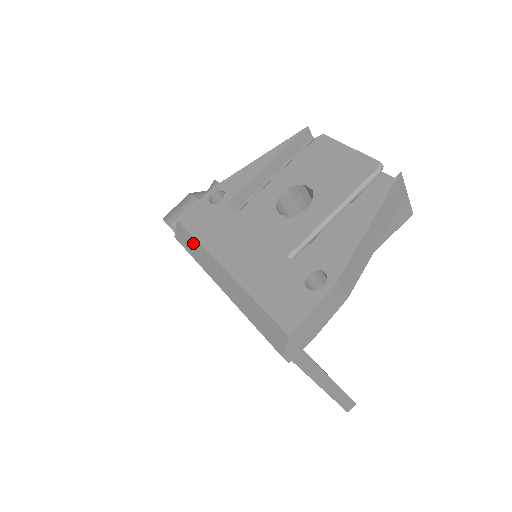
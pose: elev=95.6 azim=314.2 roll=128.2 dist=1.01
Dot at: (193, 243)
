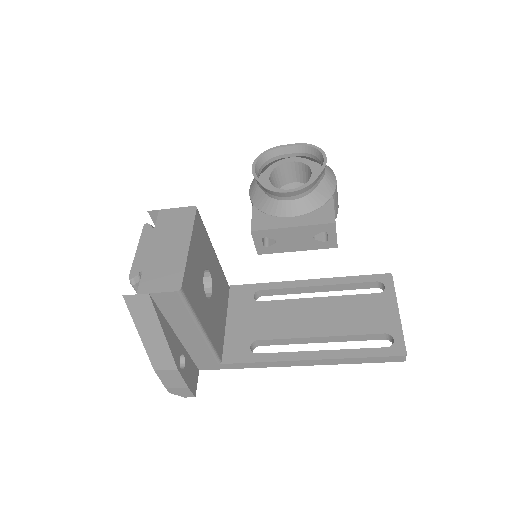
Dot at: occluded
